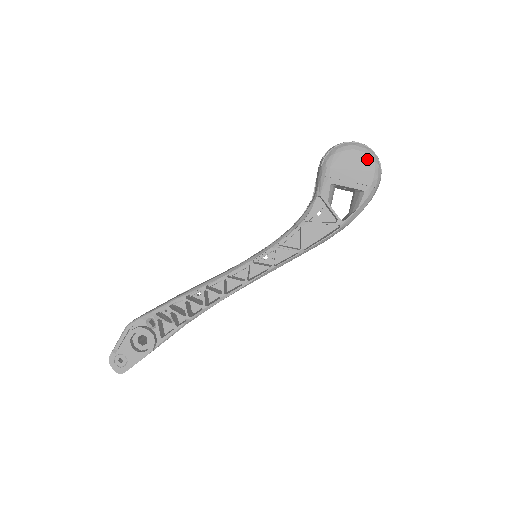
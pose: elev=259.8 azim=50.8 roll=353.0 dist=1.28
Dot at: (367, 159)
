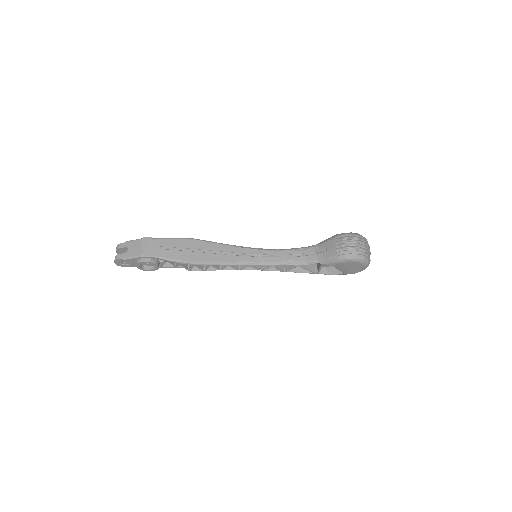
Dot at: (362, 268)
